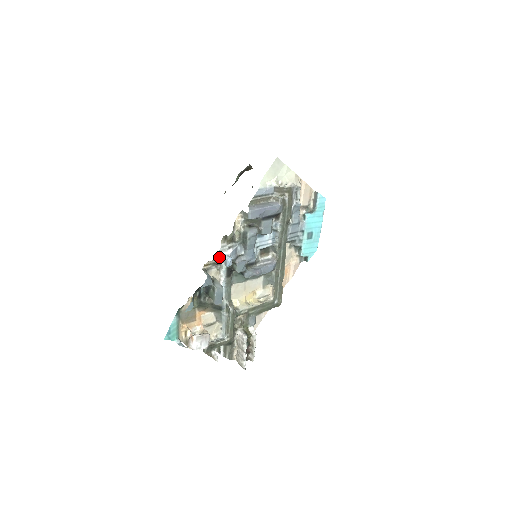
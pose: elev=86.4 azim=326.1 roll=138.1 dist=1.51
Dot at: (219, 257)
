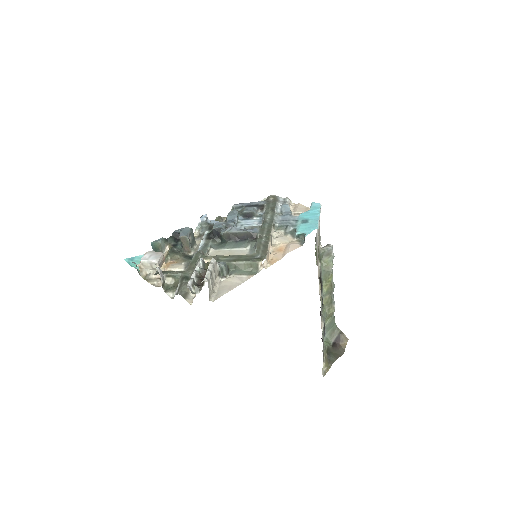
Dot at: (200, 223)
